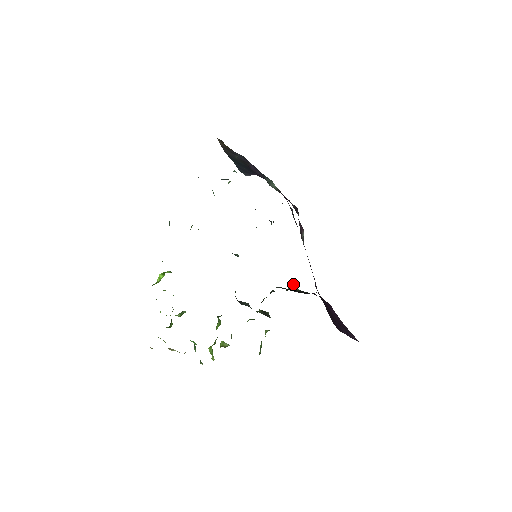
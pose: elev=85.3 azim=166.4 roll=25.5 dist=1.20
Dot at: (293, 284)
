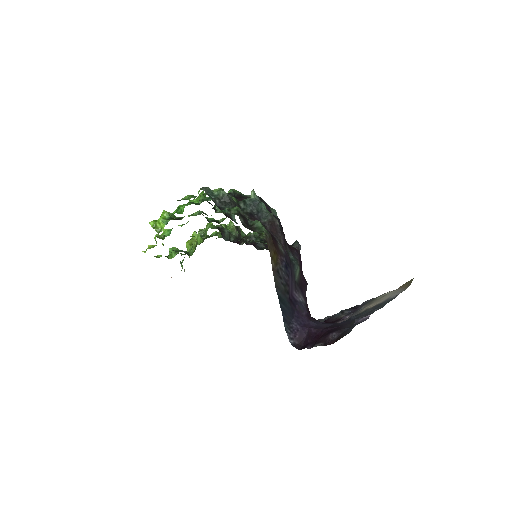
Dot at: occluded
